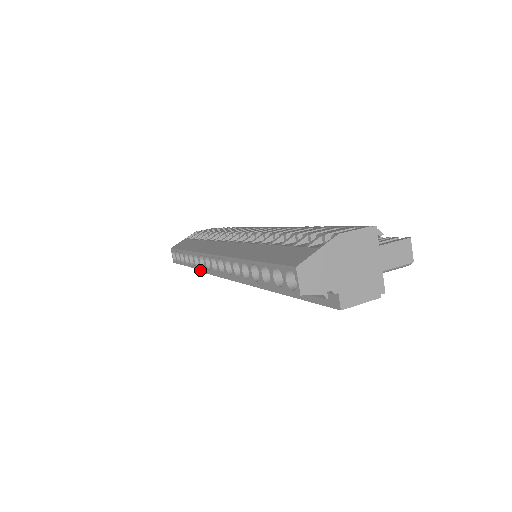
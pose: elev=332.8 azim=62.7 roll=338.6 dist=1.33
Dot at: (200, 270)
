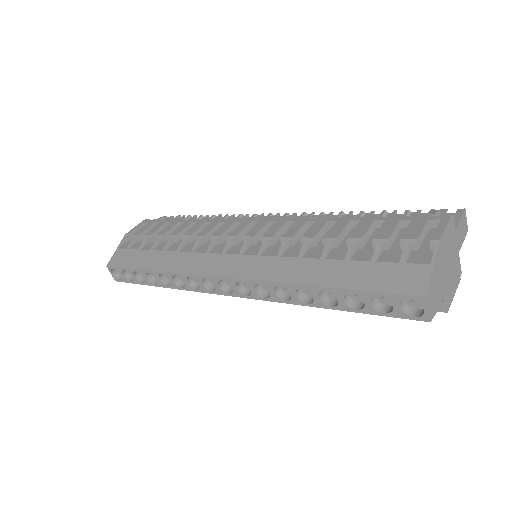
Dot at: occluded
